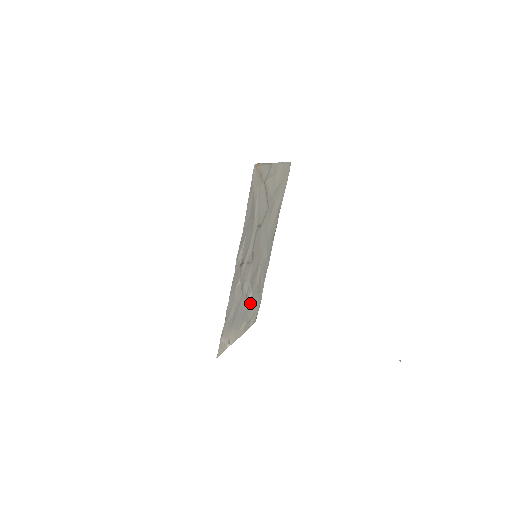
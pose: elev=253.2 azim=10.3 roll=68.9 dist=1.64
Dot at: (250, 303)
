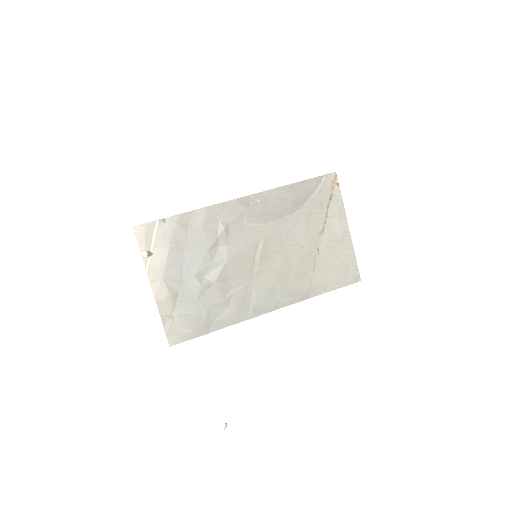
Dot at: (199, 290)
